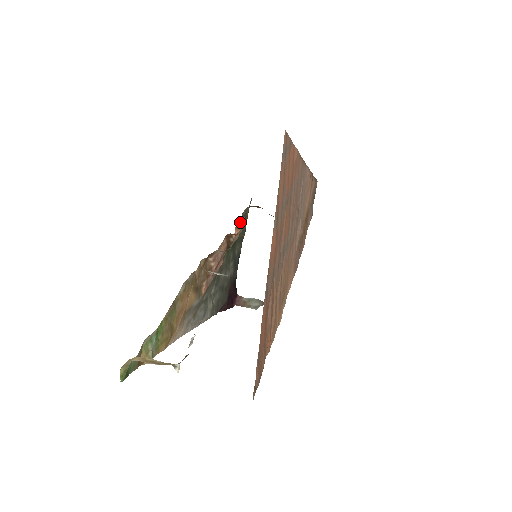
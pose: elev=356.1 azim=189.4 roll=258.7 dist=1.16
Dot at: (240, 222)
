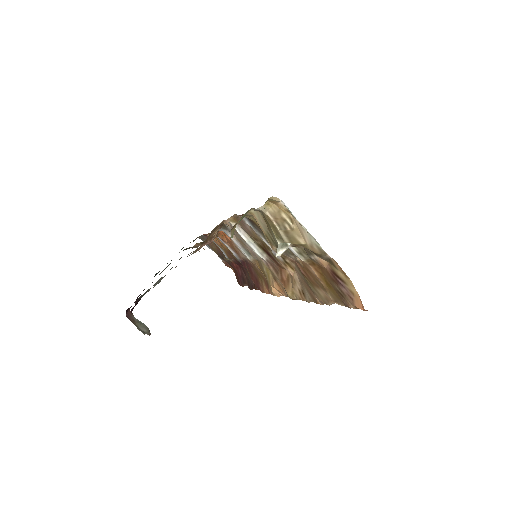
Dot at: occluded
